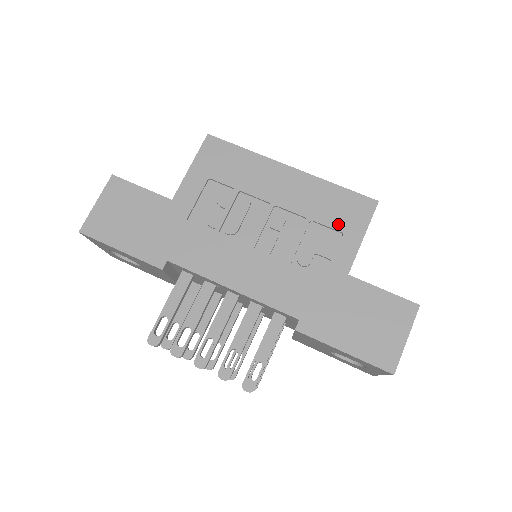
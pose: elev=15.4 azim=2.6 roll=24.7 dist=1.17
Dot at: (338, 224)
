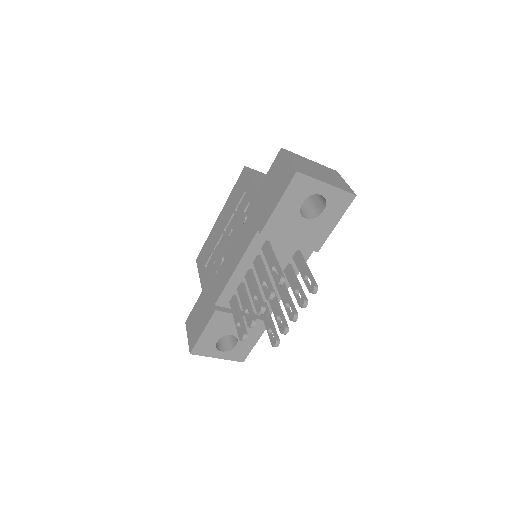
Dot at: (242, 193)
